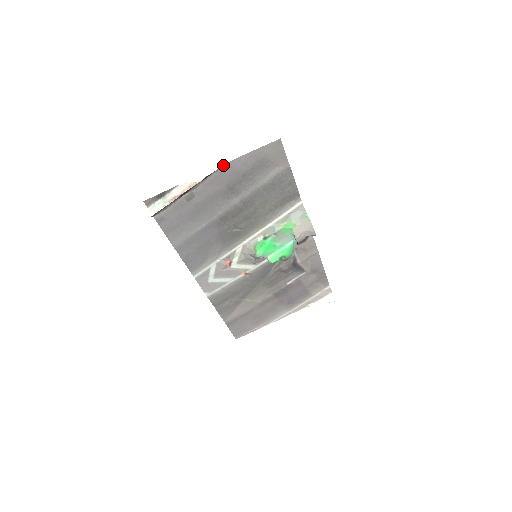
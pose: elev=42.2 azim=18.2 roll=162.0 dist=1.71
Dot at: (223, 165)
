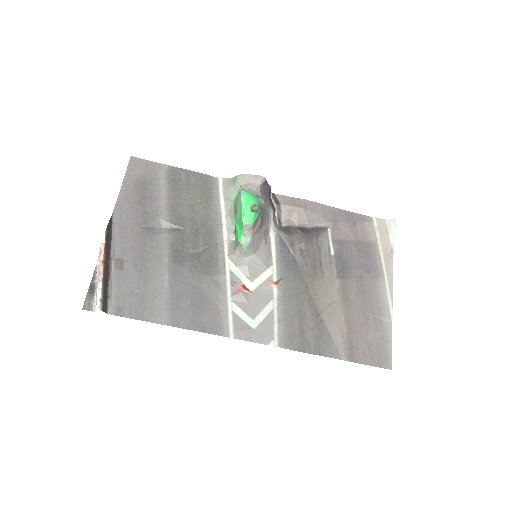
Dot at: (113, 214)
